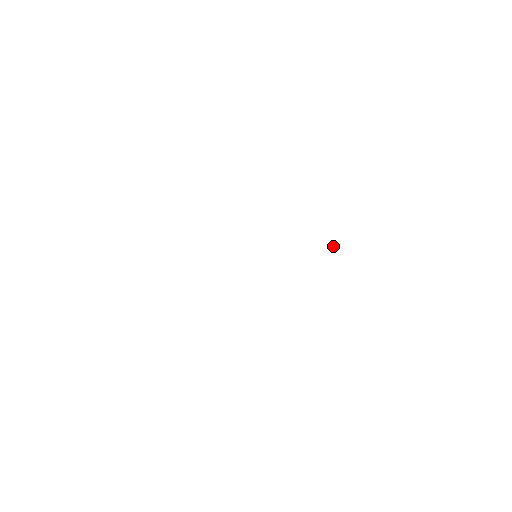
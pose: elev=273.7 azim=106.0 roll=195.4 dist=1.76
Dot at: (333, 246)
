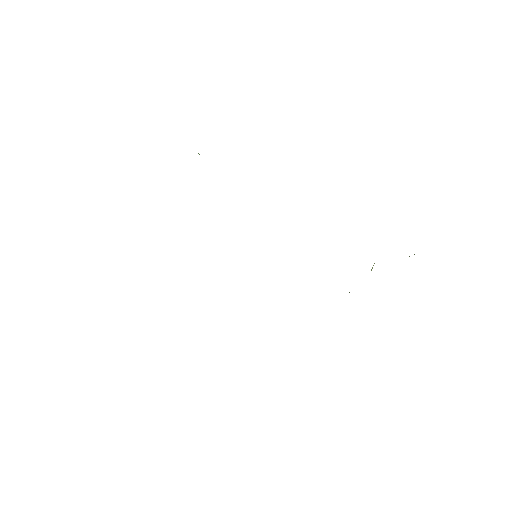
Dot at: (372, 267)
